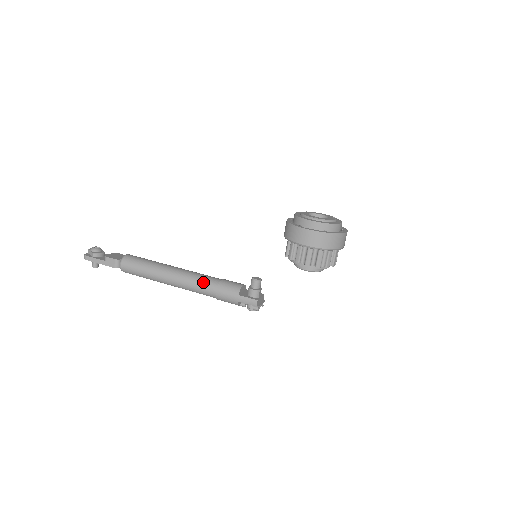
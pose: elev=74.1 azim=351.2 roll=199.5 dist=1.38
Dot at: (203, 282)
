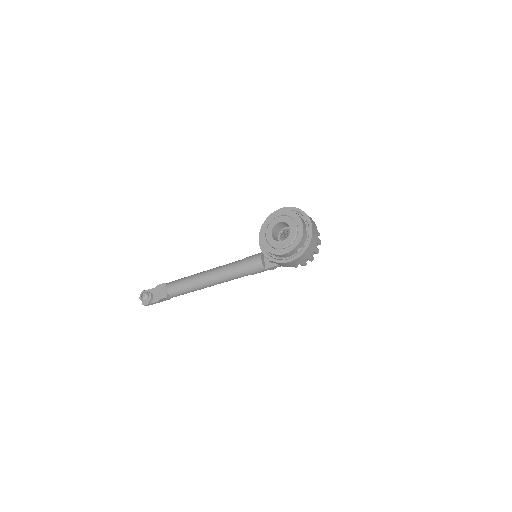
Dot at: (234, 276)
